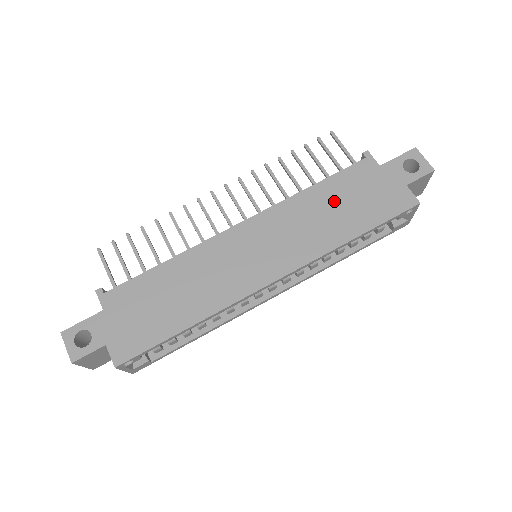
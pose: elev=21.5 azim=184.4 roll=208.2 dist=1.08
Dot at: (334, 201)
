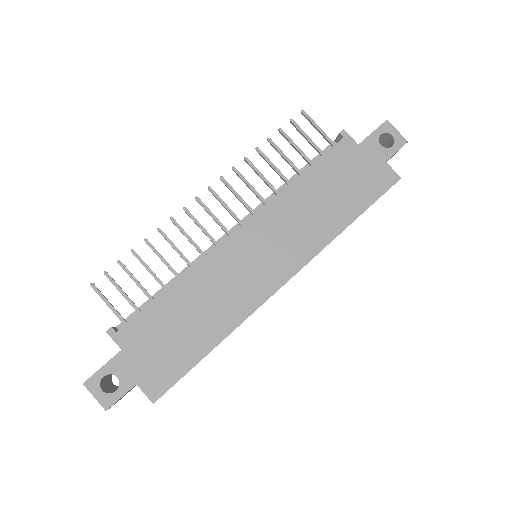
Dot at: (323, 189)
